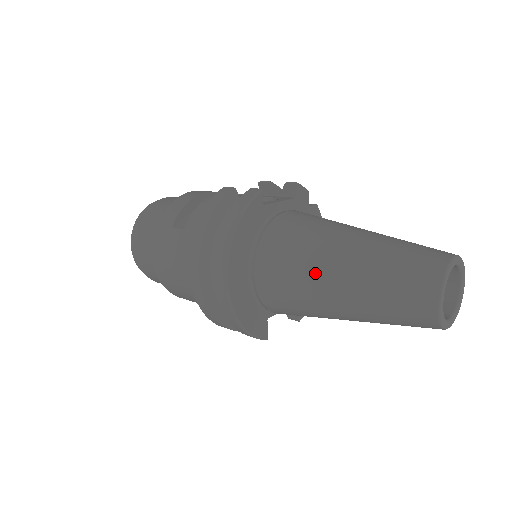
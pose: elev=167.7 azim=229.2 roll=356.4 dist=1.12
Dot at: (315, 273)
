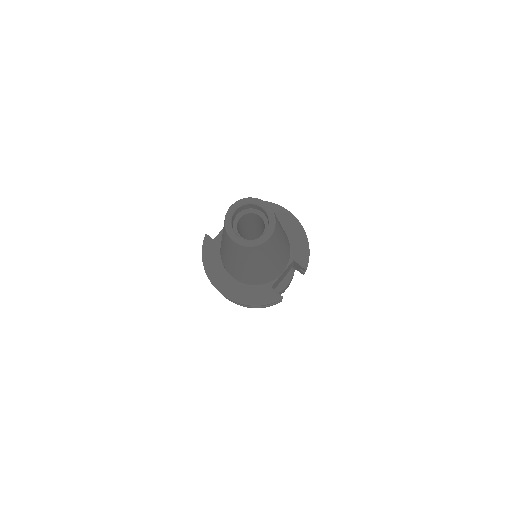
Dot at: (228, 260)
